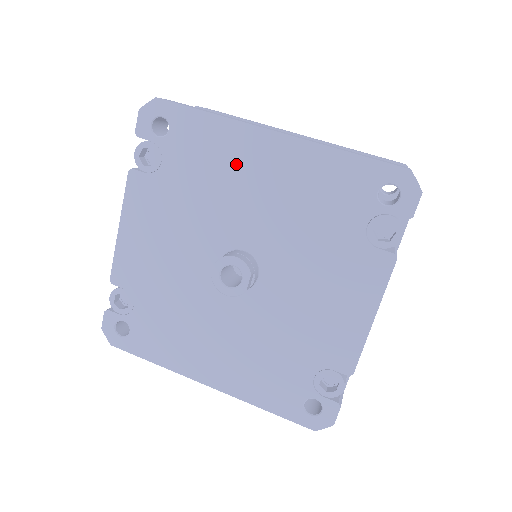
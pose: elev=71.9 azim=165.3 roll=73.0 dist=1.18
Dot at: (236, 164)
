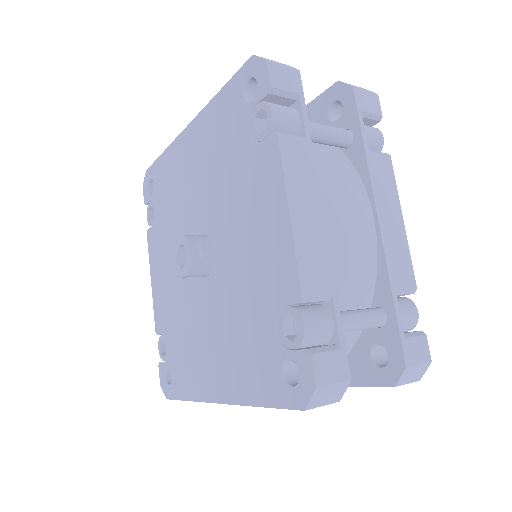
Dot at: (180, 171)
